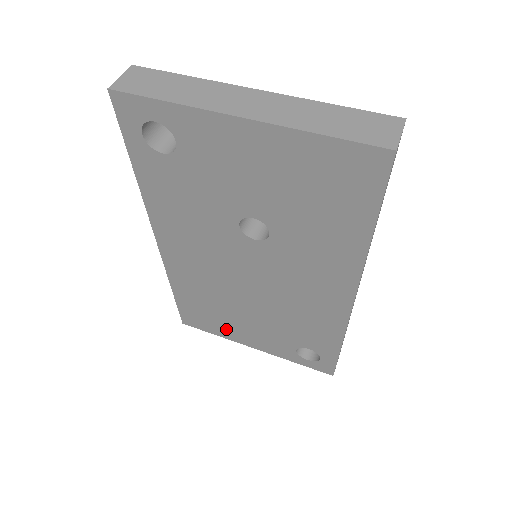
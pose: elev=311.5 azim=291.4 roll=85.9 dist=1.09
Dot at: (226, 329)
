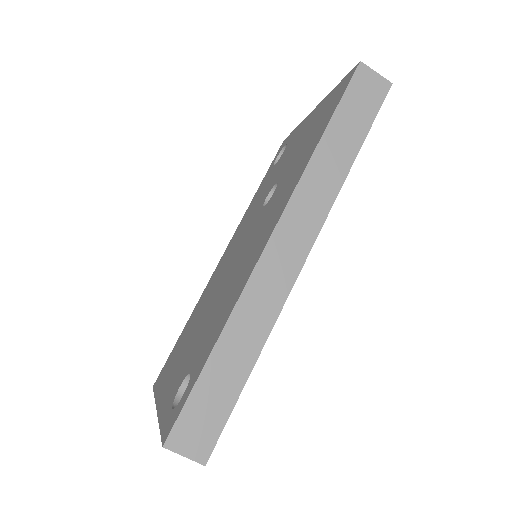
Dot at: (168, 375)
